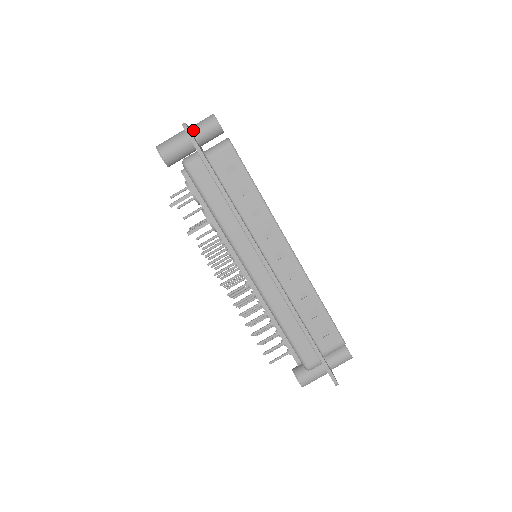
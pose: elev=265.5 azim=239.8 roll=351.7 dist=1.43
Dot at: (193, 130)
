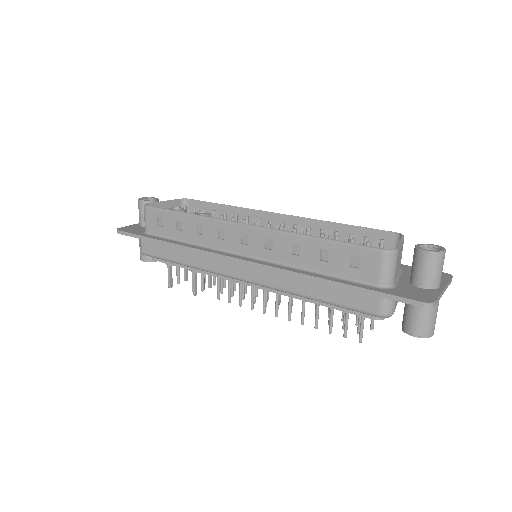
Dot at: (139, 223)
